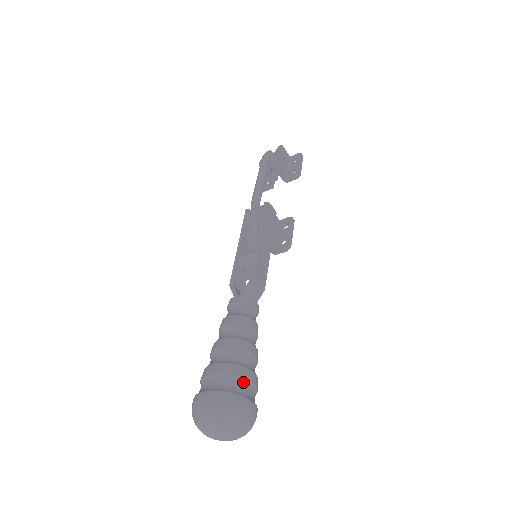
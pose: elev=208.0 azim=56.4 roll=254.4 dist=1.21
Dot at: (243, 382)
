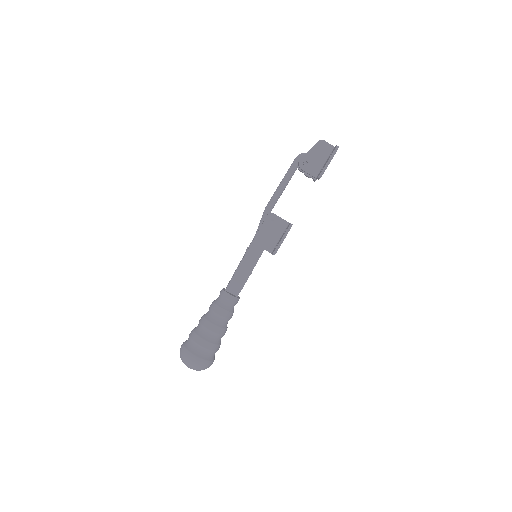
Dot at: (196, 345)
